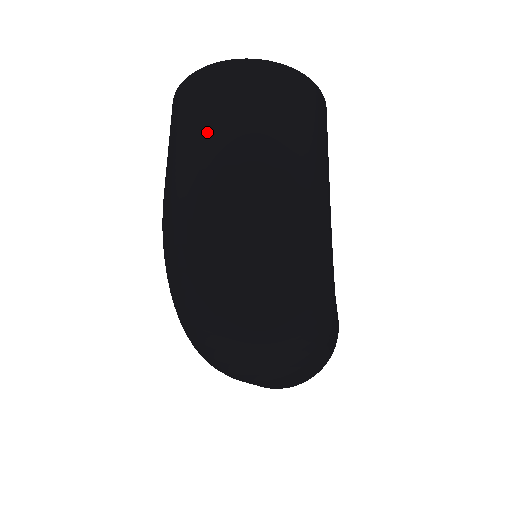
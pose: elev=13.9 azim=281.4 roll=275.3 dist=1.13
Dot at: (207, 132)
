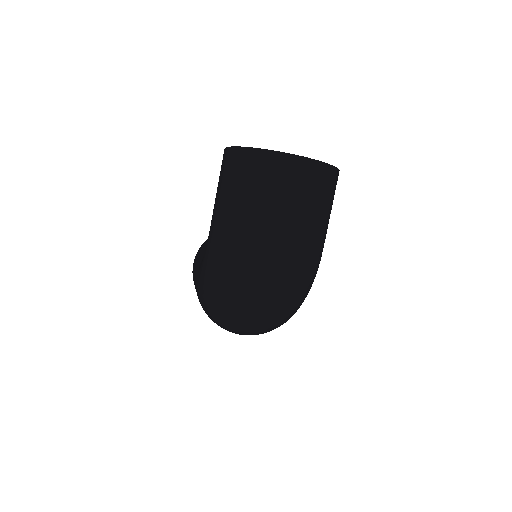
Dot at: (272, 211)
